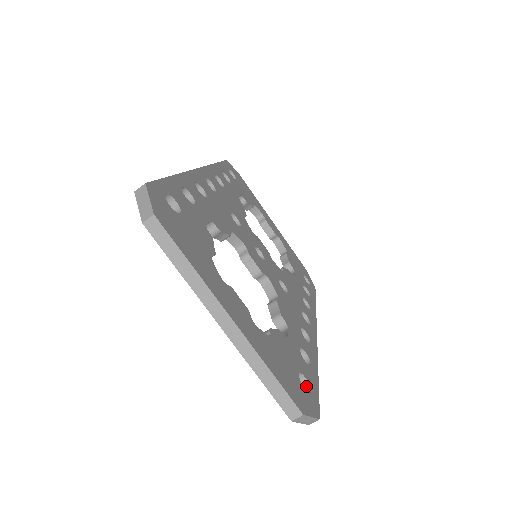
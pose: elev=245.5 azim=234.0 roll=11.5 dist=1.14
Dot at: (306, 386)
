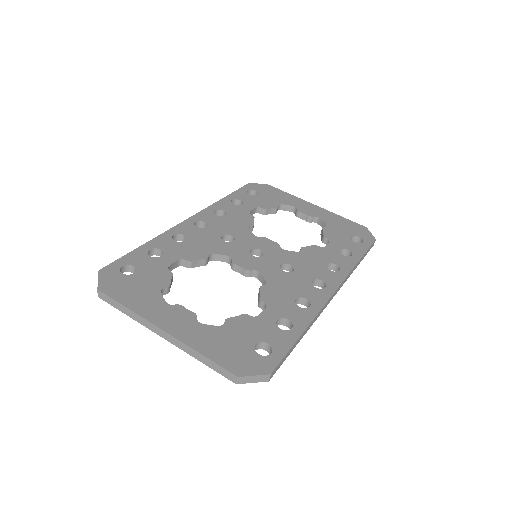
Dot at: (271, 350)
